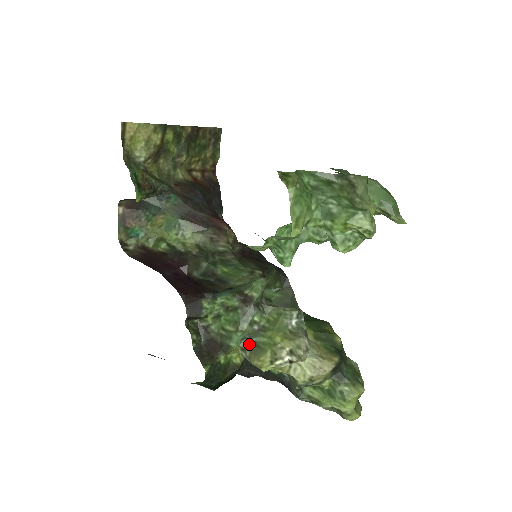
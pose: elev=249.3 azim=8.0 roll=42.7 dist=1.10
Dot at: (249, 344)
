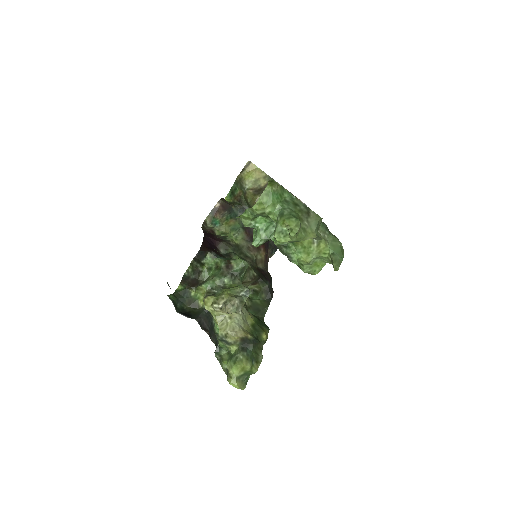
Dot at: (212, 292)
